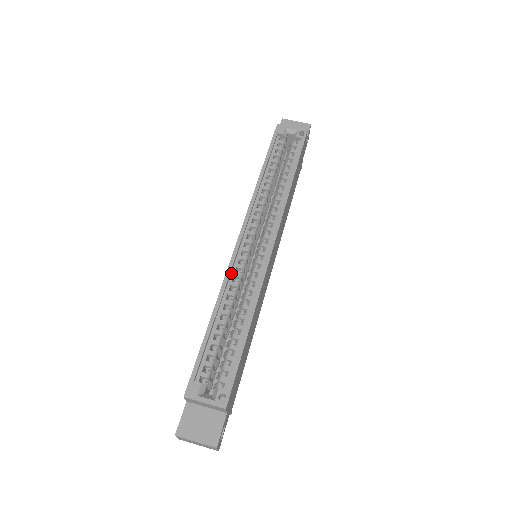
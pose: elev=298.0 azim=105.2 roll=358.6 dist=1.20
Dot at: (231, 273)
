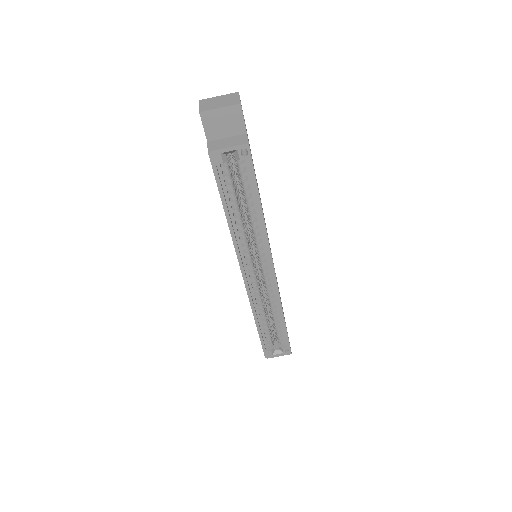
Dot at: (252, 297)
